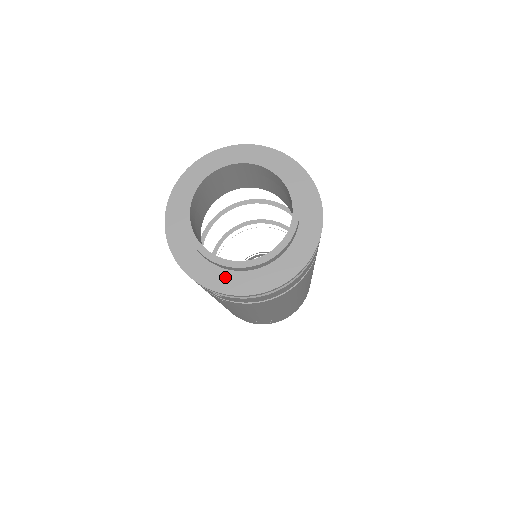
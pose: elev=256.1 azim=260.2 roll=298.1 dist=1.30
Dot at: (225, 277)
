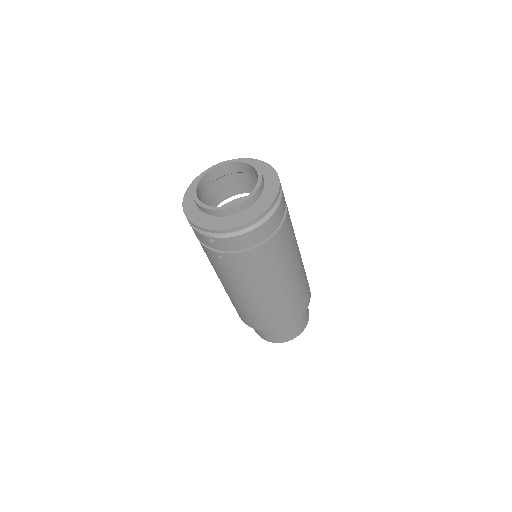
Dot at: (215, 221)
